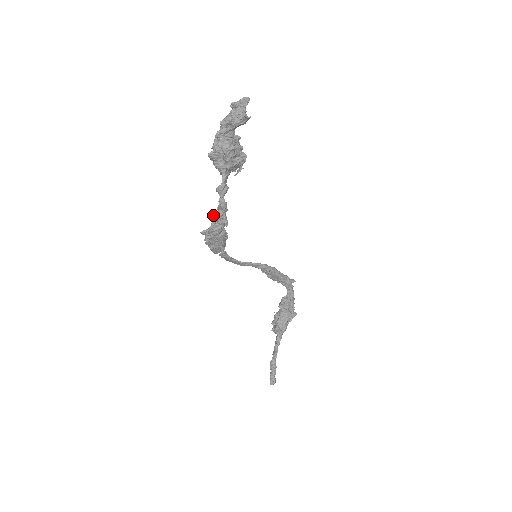
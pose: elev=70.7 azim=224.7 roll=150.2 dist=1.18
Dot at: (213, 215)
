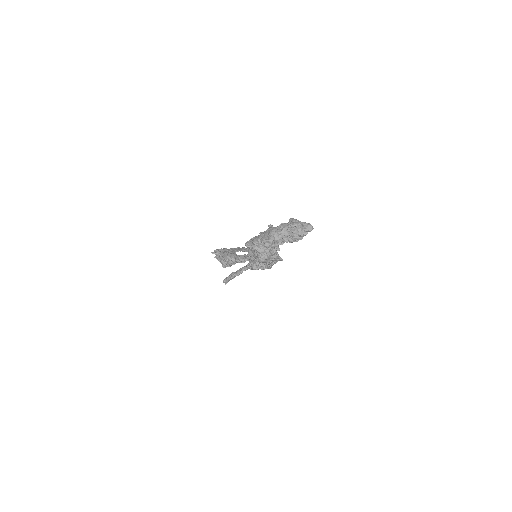
Dot at: (227, 256)
